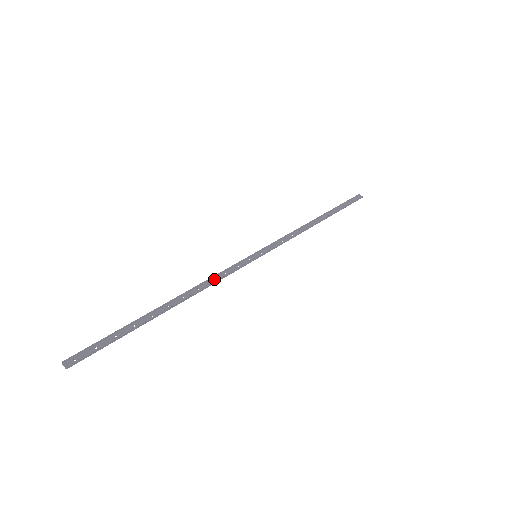
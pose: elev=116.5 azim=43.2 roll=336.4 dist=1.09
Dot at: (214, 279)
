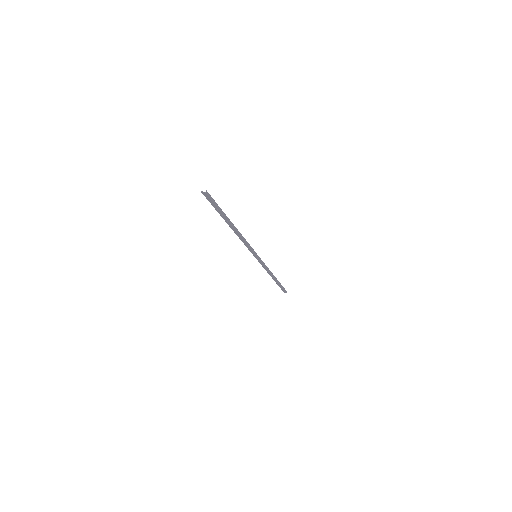
Dot at: (244, 242)
